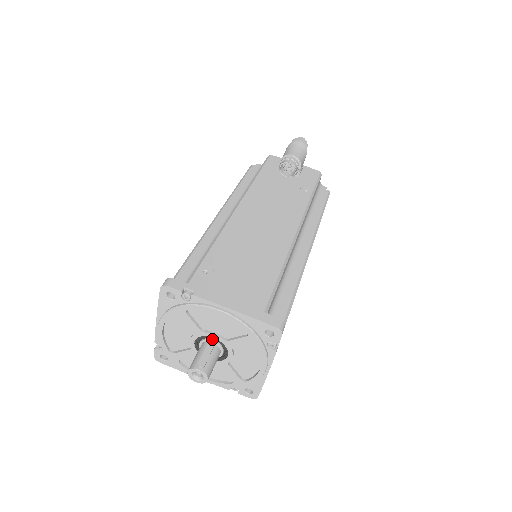
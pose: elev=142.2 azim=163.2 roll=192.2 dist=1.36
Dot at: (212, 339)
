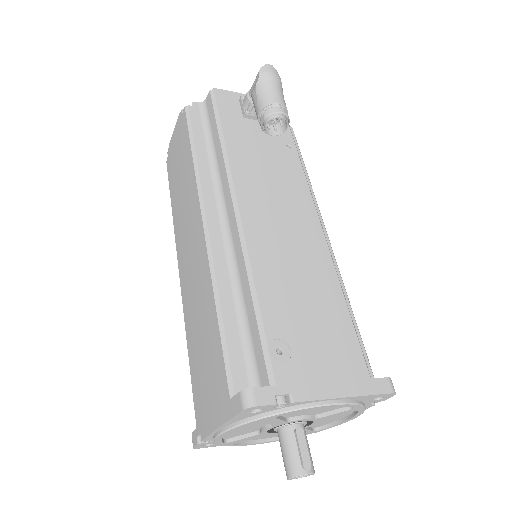
Dot at: occluded
